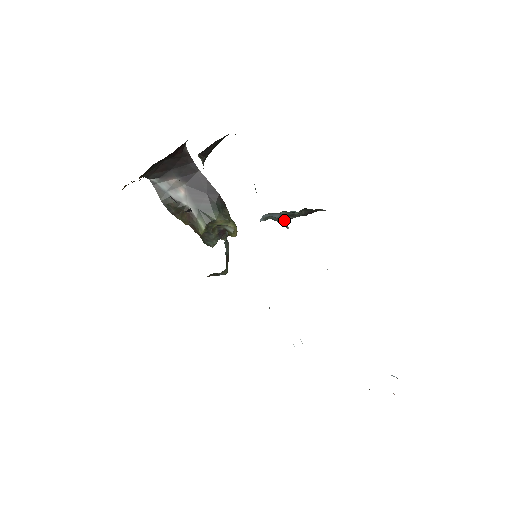
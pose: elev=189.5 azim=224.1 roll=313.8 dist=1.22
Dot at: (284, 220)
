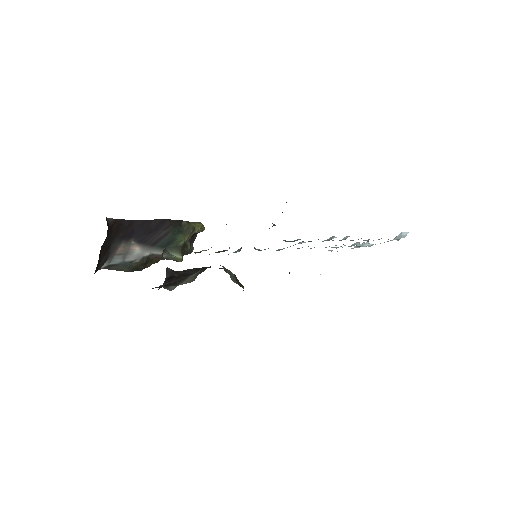
Dot at: occluded
